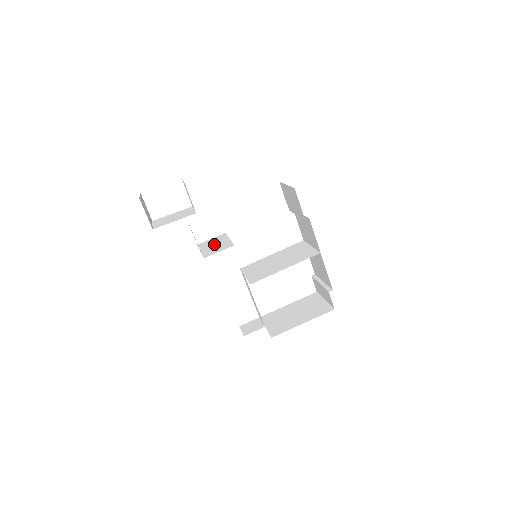
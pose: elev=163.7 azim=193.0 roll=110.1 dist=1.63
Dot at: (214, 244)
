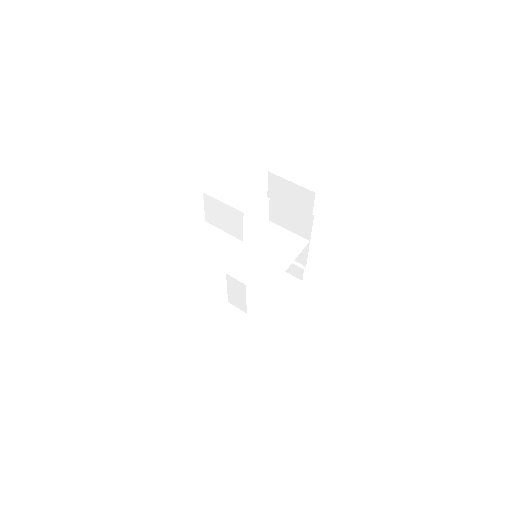
Dot at: (233, 260)
